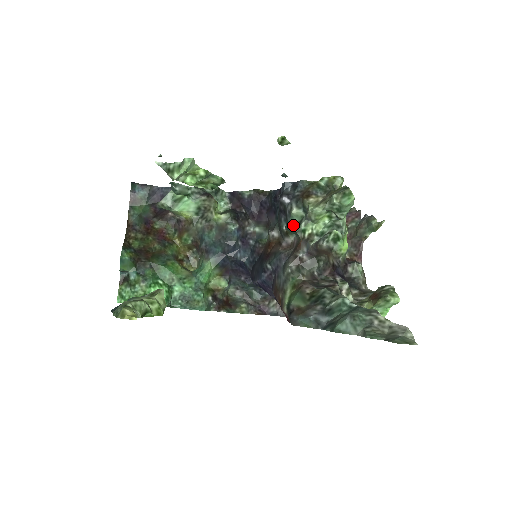
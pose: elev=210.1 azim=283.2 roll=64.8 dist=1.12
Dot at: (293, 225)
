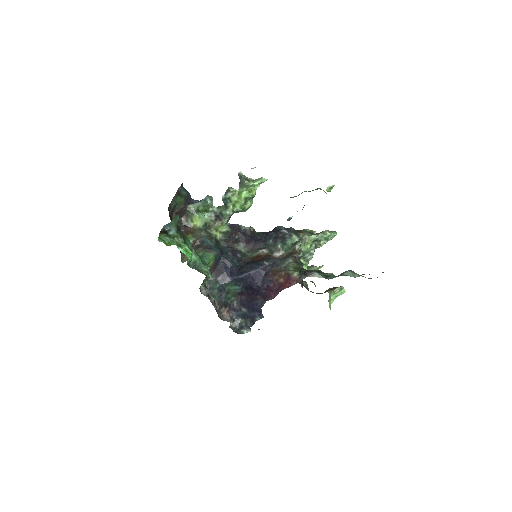
Dot at: (289, 244)
